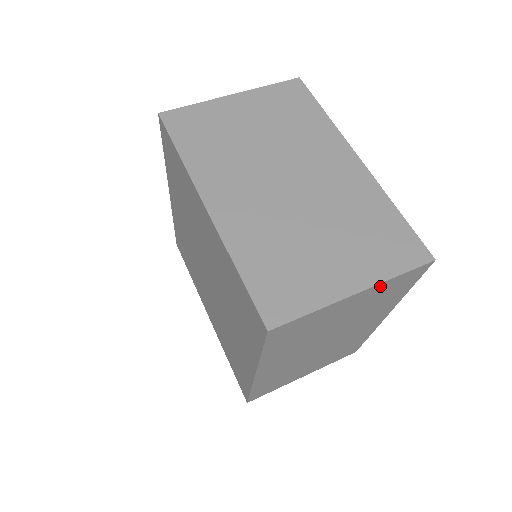
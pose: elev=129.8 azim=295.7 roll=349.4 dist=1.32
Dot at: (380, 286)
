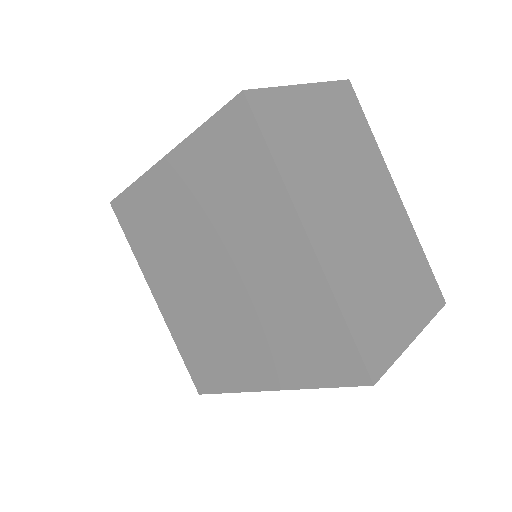
Dot at: occluded
